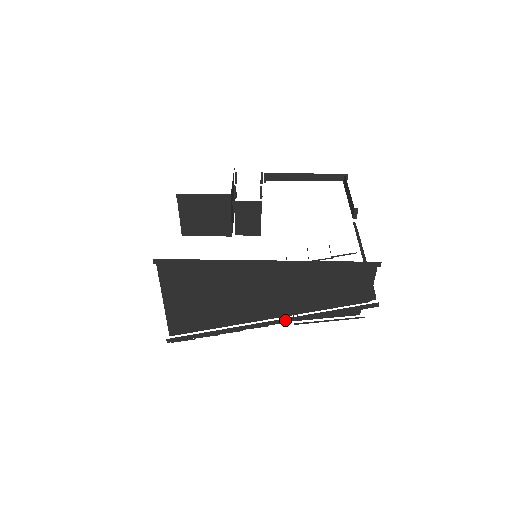
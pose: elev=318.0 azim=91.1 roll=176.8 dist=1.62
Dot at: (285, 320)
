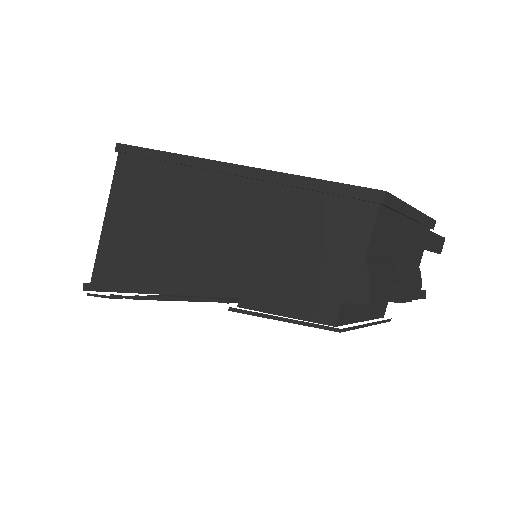
Dot at: (217, 291)
